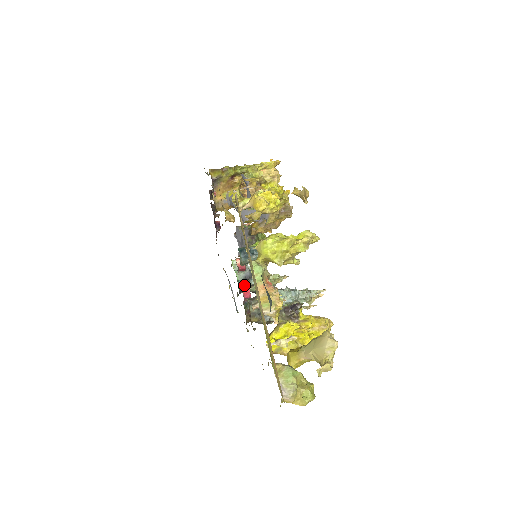
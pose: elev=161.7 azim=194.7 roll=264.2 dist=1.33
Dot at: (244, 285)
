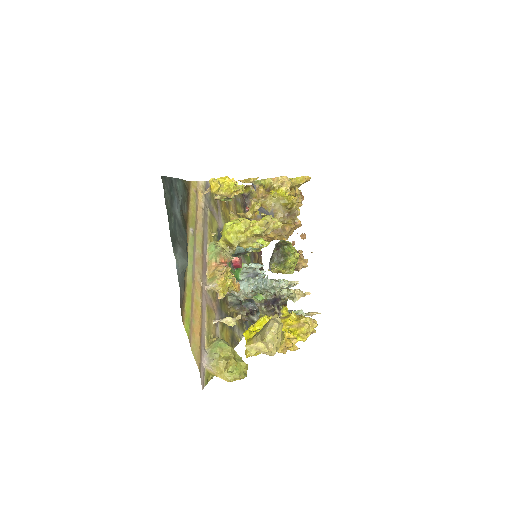
Dot at: occluded
